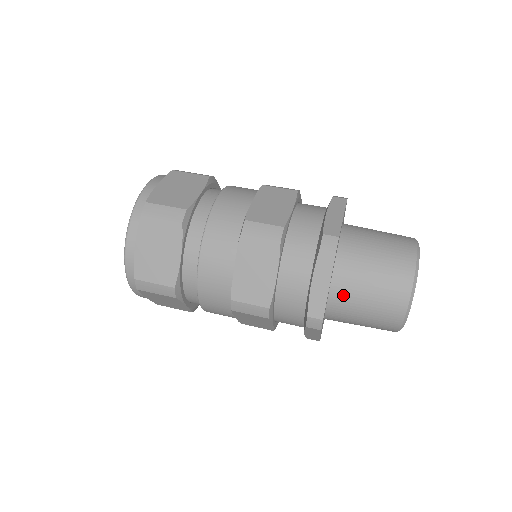
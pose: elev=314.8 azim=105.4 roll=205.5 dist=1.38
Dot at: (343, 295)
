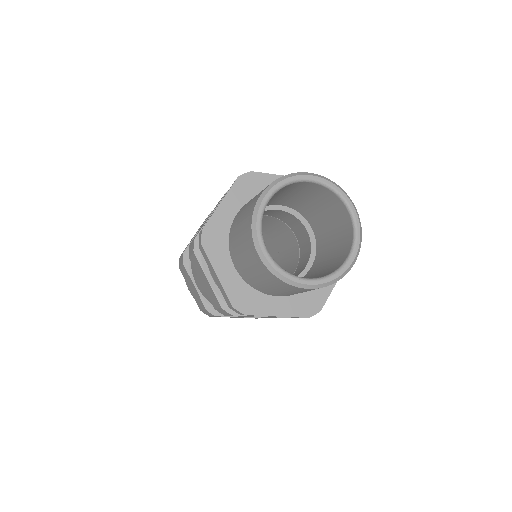
Dot at: (236, 221)
